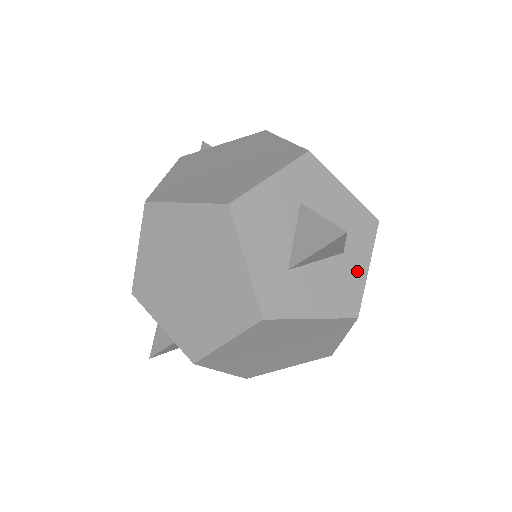
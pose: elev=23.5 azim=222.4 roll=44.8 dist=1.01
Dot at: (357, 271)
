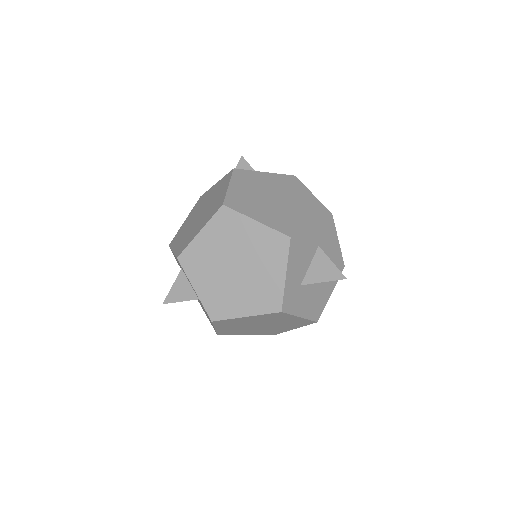
Dot at: (326, 294)
